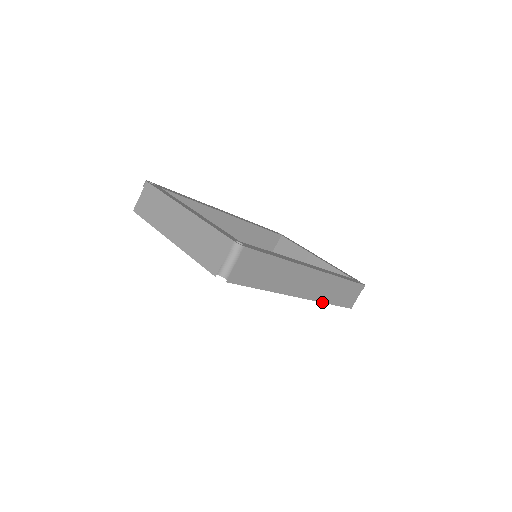
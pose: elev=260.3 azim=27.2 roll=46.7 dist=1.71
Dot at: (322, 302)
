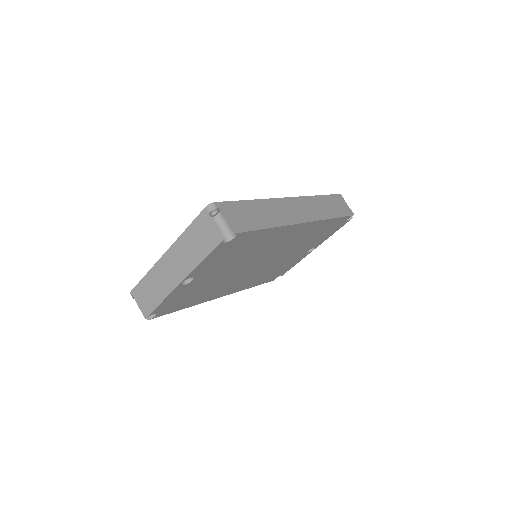
Dot at: (326, 219)
